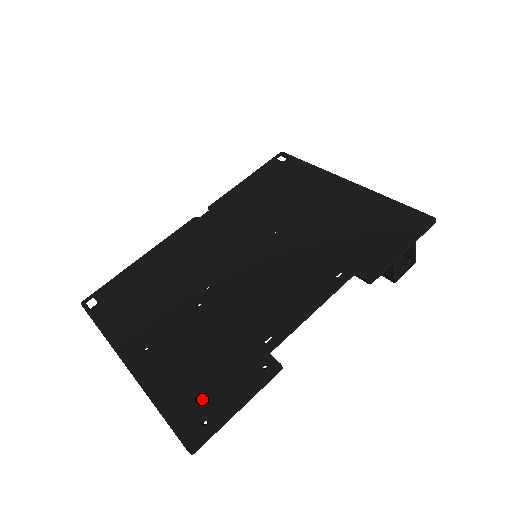
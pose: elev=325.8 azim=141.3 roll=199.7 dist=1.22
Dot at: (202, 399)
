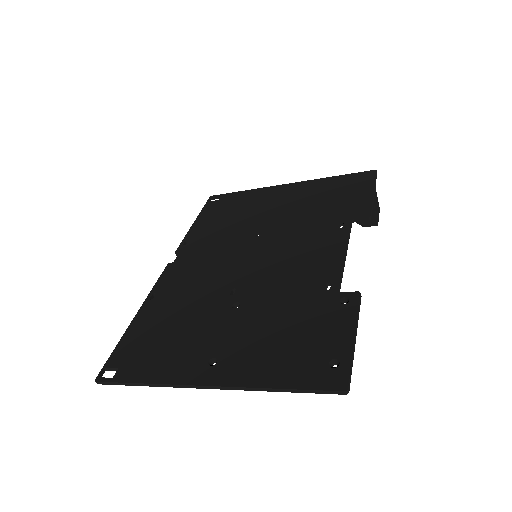
Dot at: (315, 353)
